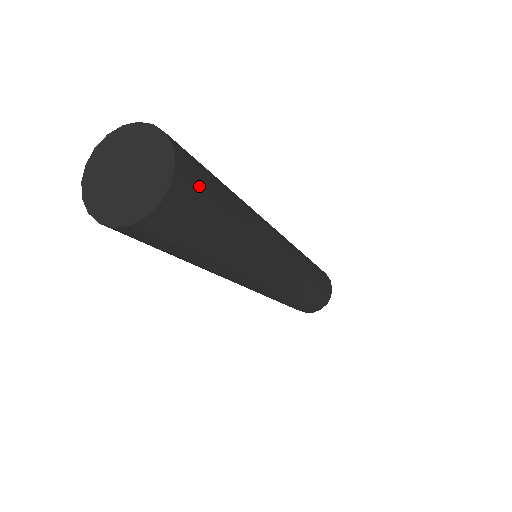
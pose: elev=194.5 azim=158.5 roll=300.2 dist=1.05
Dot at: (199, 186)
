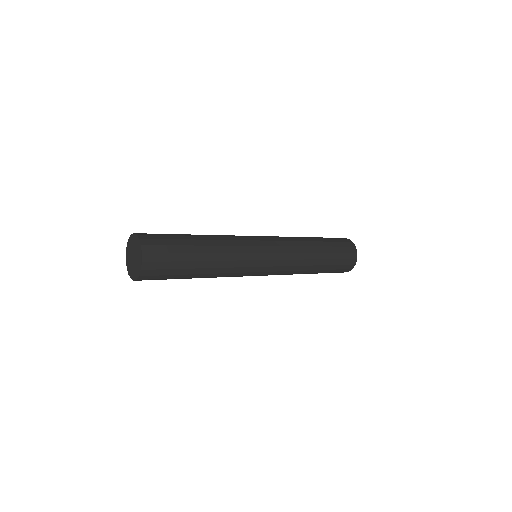
Dot at: (162, 254)
